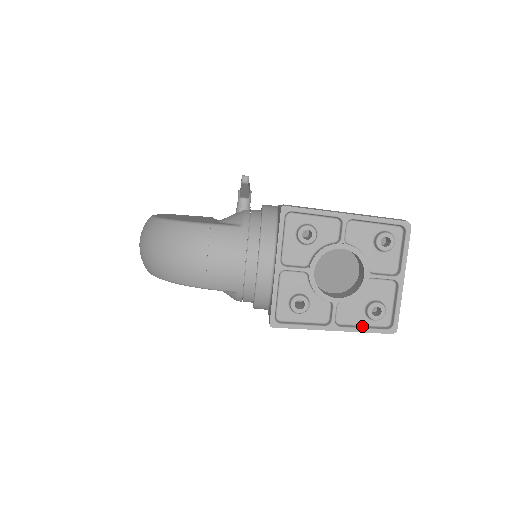
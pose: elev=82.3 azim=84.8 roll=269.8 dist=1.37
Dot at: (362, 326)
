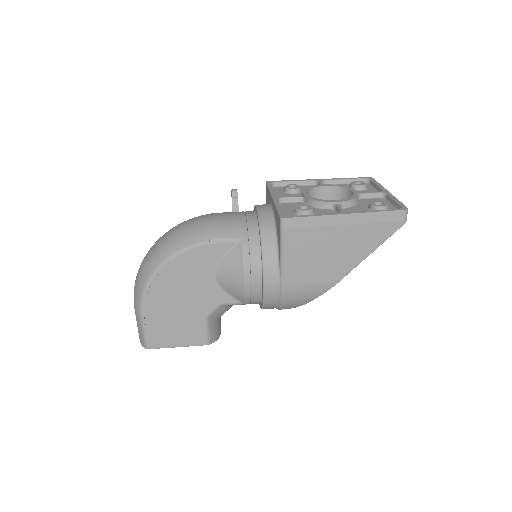
Dot at: (373, 213)
